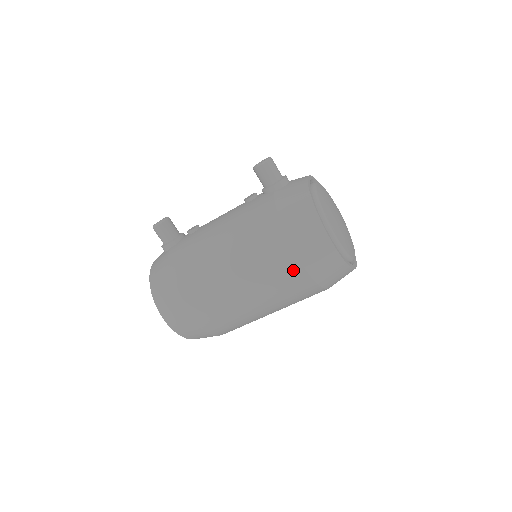
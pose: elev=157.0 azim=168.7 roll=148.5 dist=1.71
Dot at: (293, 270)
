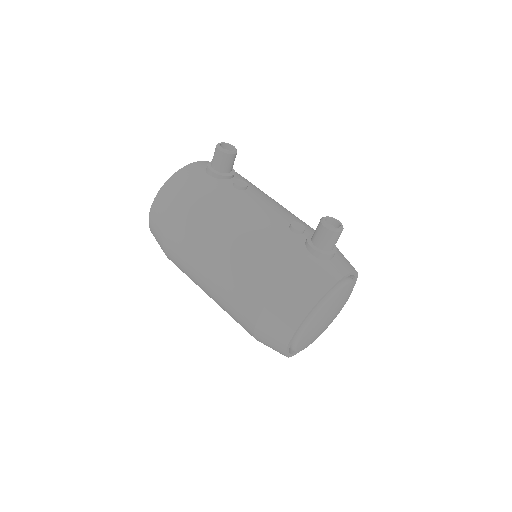
Dot at: (248, 317)
